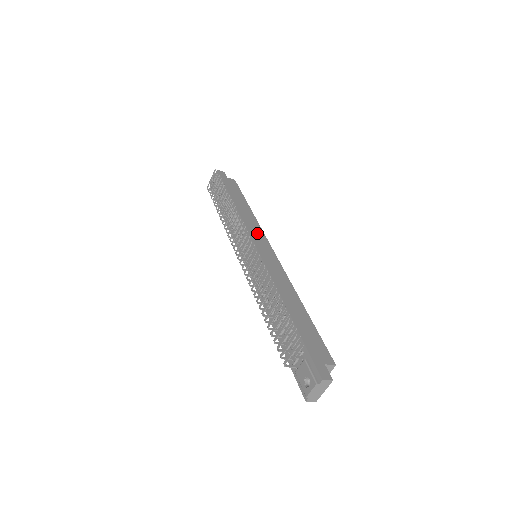
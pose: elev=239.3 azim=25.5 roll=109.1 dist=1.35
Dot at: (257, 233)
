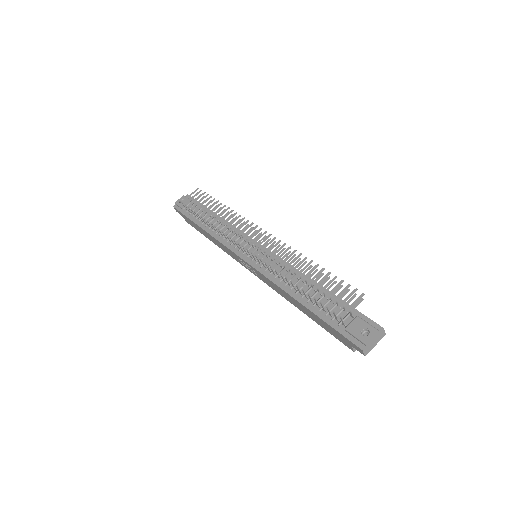
Dot at: occluded
